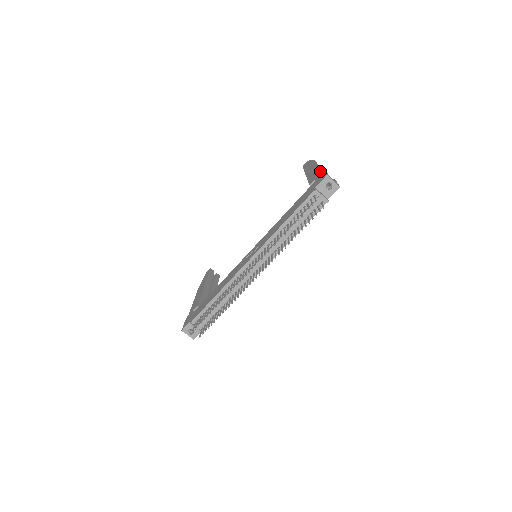
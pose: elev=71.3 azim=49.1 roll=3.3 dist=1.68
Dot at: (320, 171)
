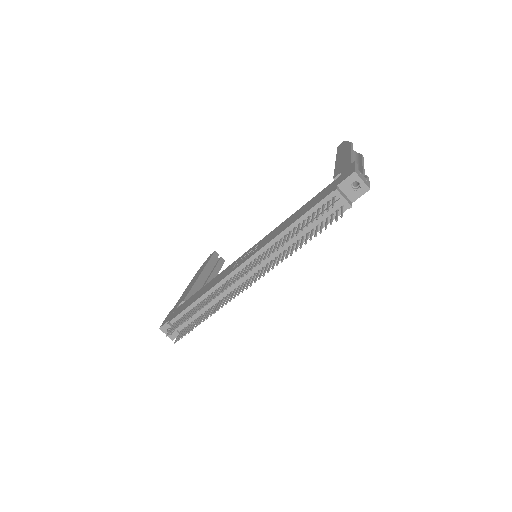
Dot at: (350, 162)
